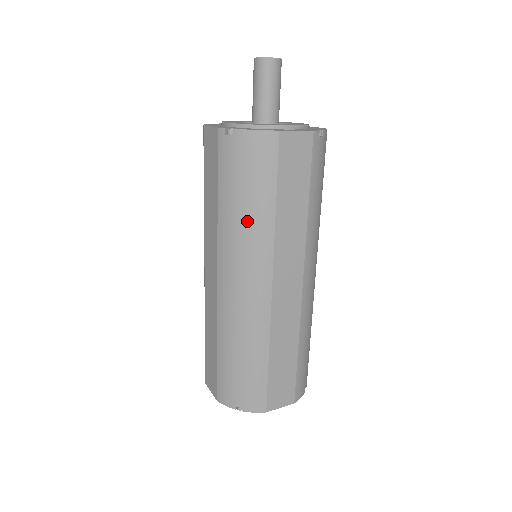
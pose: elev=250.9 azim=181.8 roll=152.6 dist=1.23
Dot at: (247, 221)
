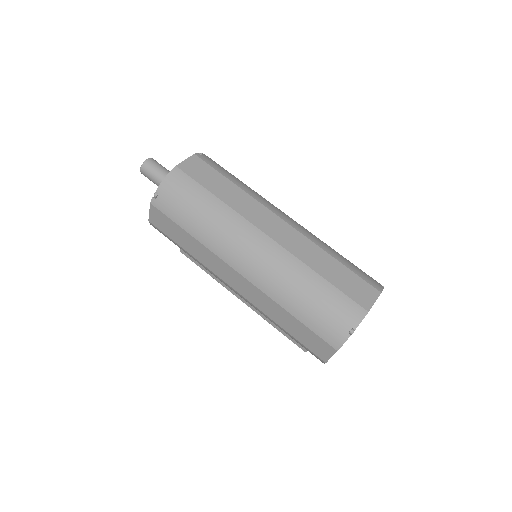
Dot at: (212, 220)
